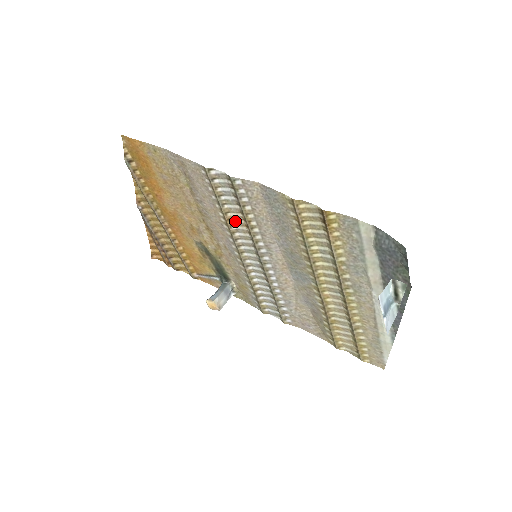
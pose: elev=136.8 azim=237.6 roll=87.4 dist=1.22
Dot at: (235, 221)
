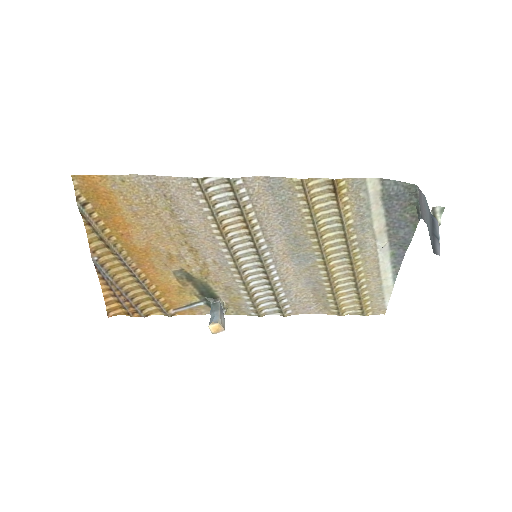
Dot at: (231, 227)
